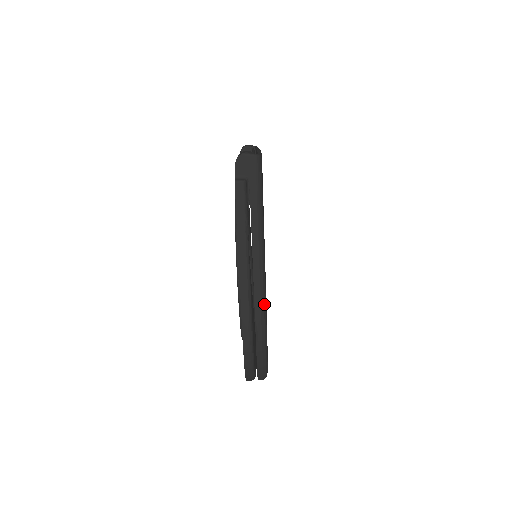
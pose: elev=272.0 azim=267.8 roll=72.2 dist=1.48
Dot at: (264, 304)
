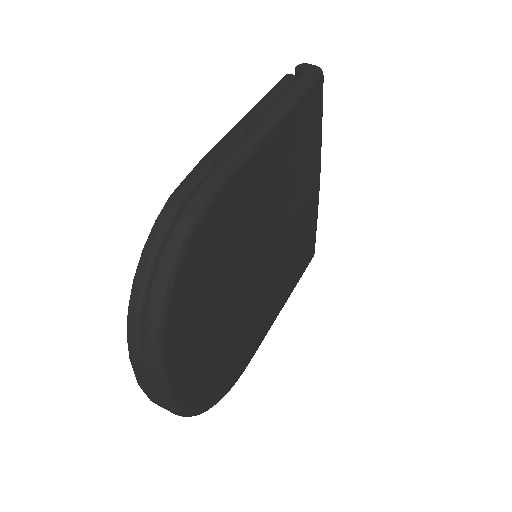
Dot at: (242, 158)
